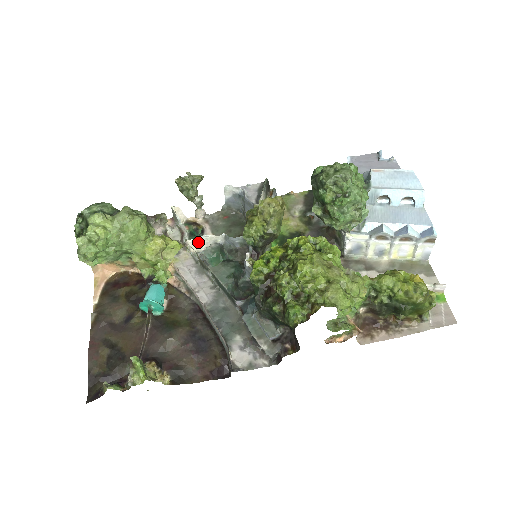
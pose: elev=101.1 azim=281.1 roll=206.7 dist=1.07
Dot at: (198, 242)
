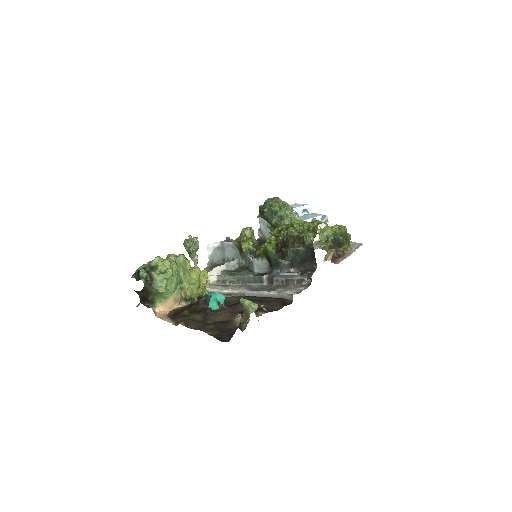
Dot at: (212, 274)
